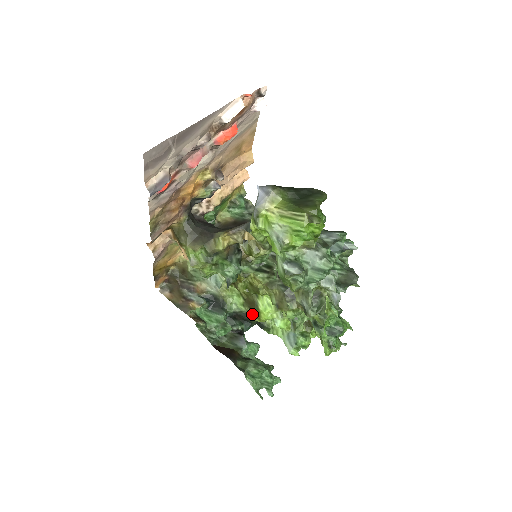
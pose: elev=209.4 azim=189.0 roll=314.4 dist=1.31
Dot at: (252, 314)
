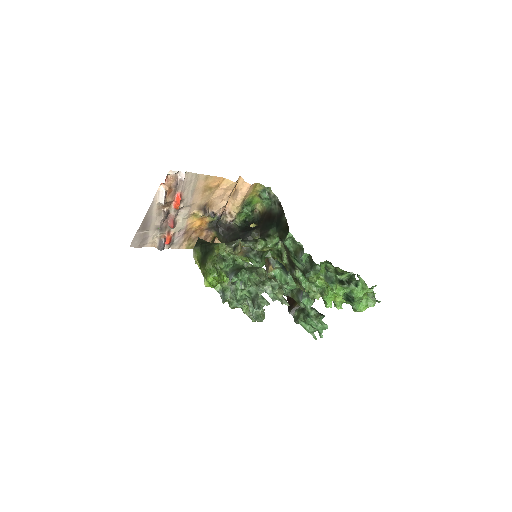
Dot at: occluded
